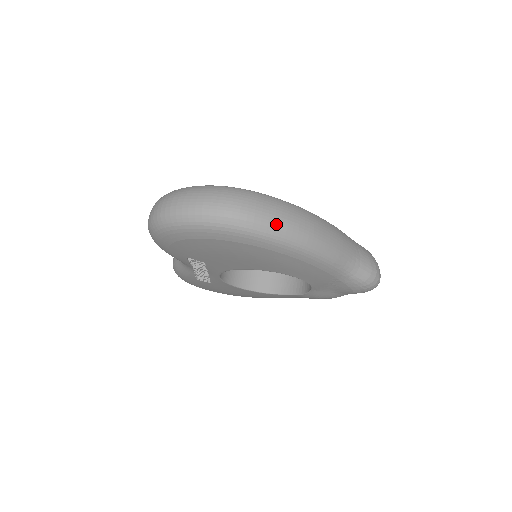
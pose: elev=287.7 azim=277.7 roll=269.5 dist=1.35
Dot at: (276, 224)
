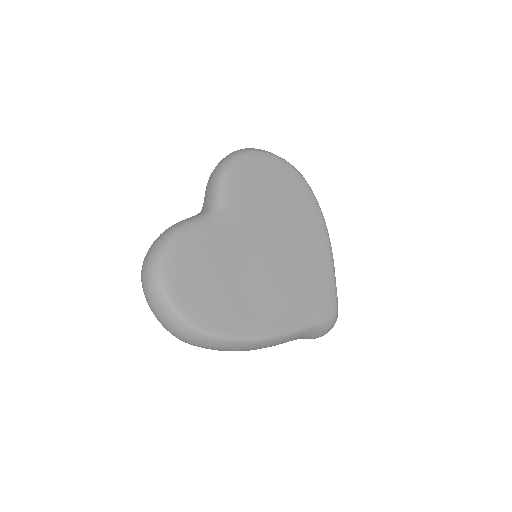
Dot at: (212, 349)
